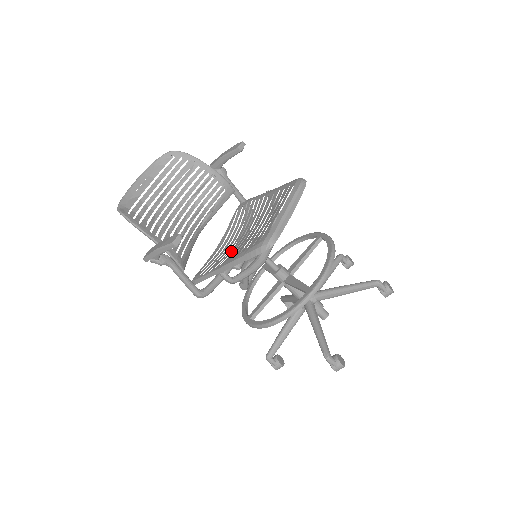
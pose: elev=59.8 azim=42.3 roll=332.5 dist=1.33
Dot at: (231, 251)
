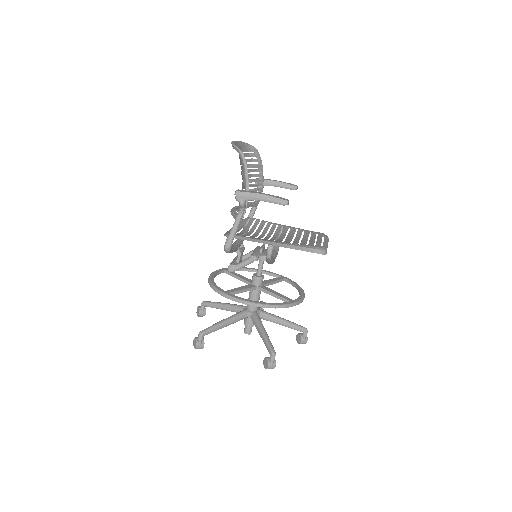
Dot at: (266, 238)
